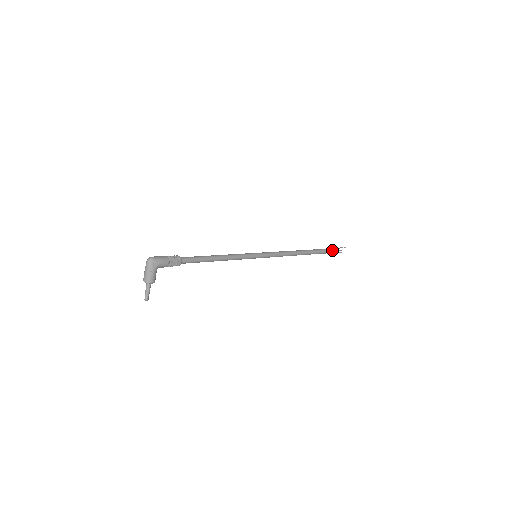
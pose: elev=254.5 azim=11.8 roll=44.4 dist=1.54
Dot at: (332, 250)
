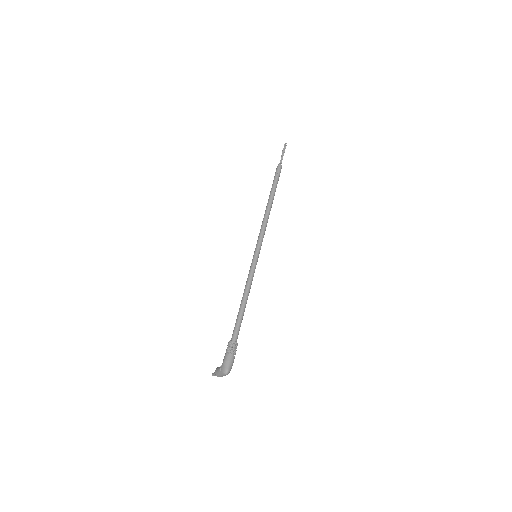
Dot at: (281, 159)
